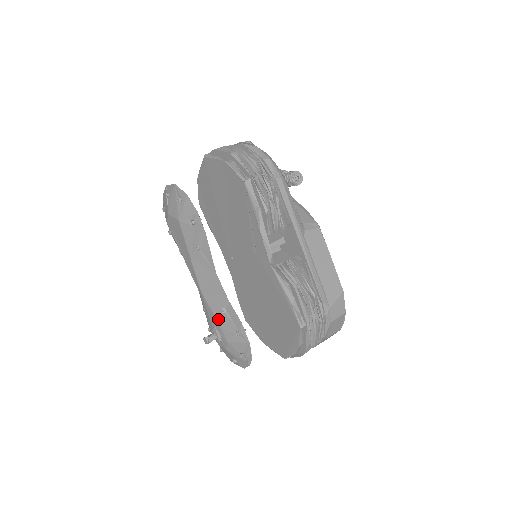
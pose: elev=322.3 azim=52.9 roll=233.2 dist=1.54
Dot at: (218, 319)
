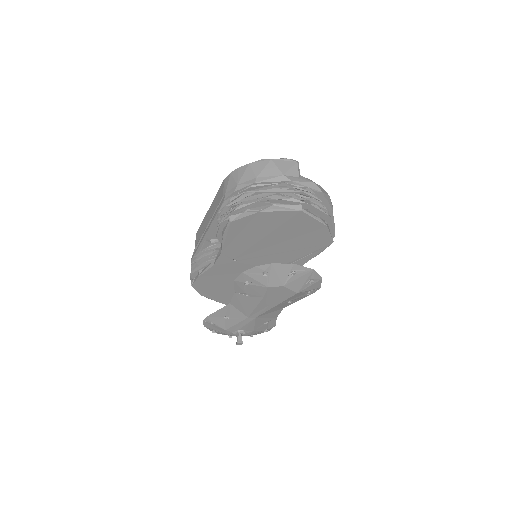
Dot at: (256, 328)
